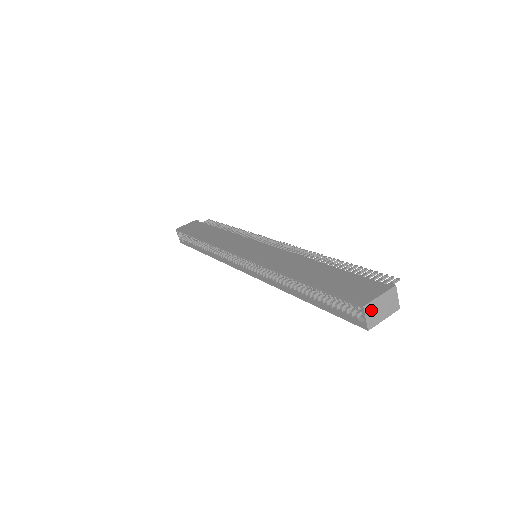
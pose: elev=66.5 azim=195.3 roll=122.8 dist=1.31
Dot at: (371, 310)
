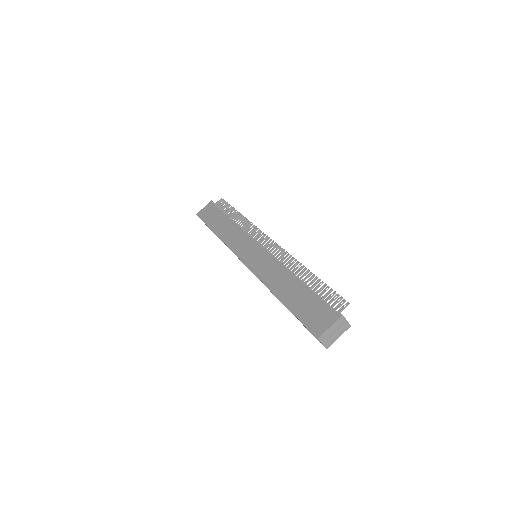
Dot at: (325, 338)
